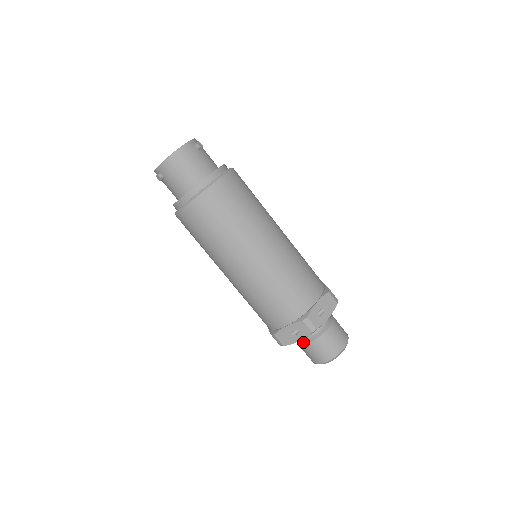
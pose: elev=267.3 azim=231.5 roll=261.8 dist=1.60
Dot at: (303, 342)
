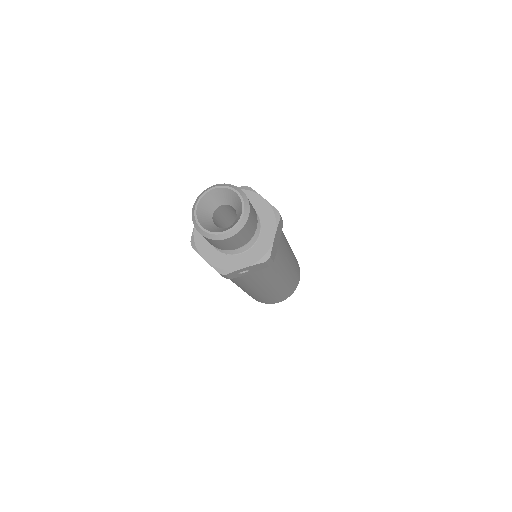
Dot at: occluded
